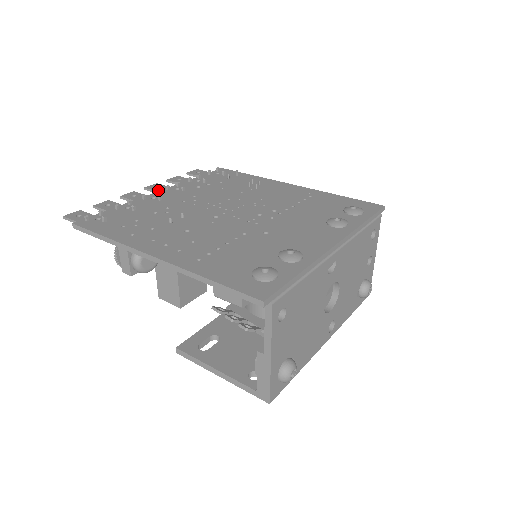
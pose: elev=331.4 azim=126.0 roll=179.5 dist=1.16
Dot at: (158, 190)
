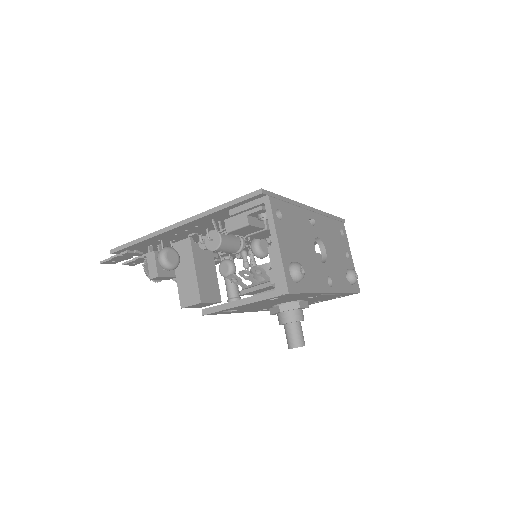
Dot at: occluded
